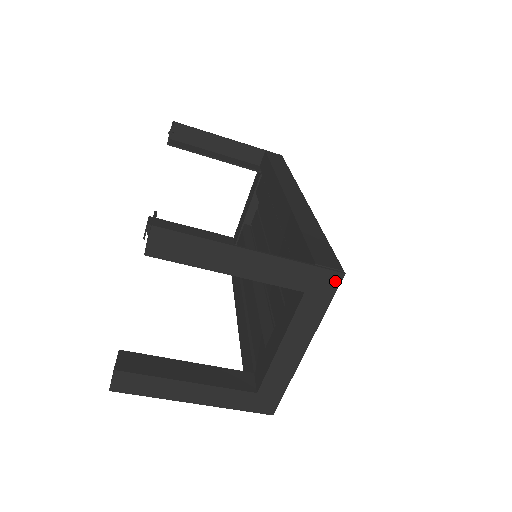
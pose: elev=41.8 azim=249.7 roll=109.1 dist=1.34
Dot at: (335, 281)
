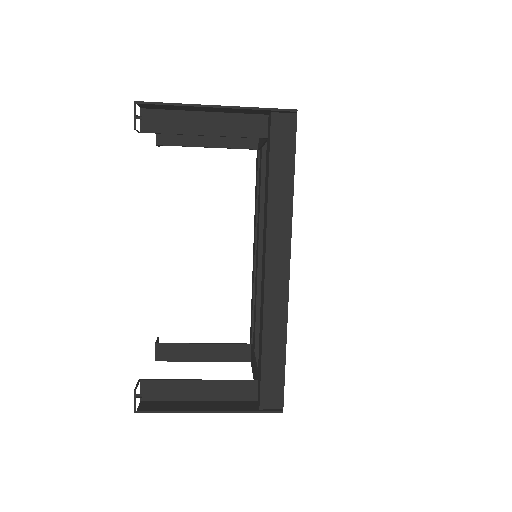
Dot at: occluded
